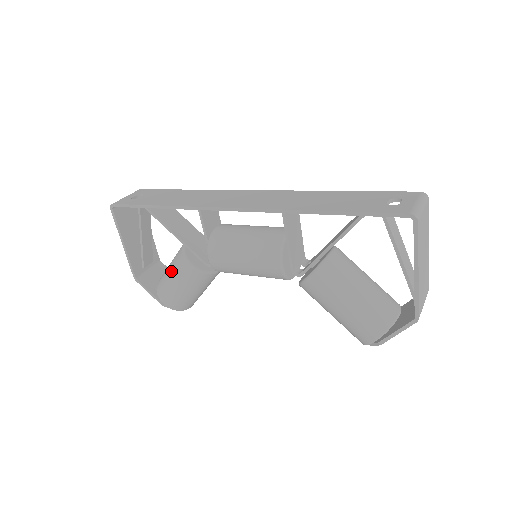
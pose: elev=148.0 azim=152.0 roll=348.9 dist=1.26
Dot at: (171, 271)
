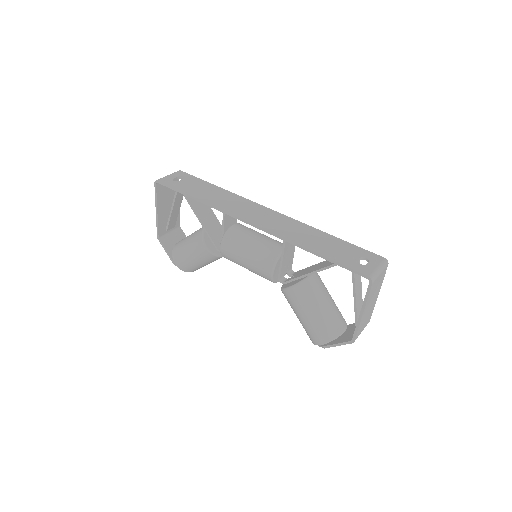
Dot at: (188, 244)
